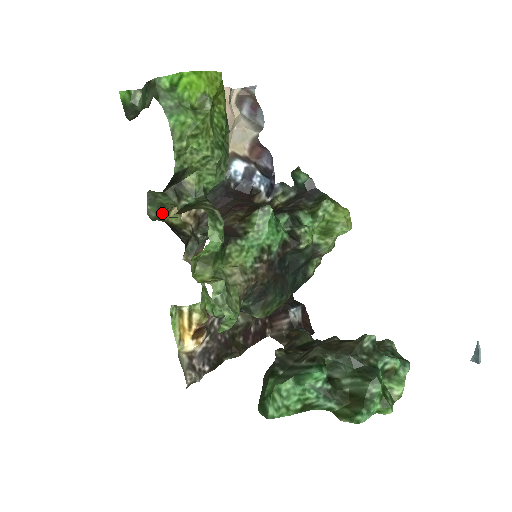
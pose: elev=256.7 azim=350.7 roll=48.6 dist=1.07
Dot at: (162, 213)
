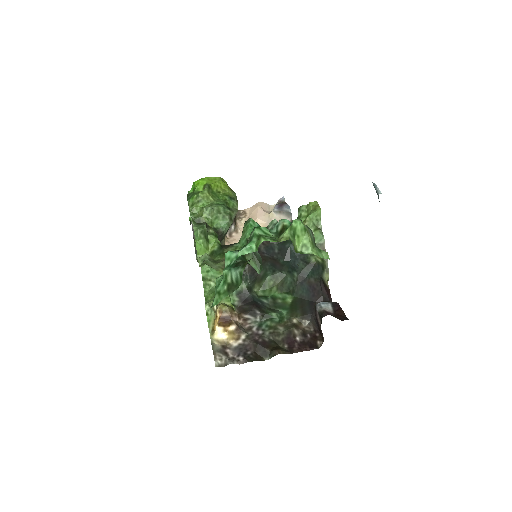
Dot at: occluded
